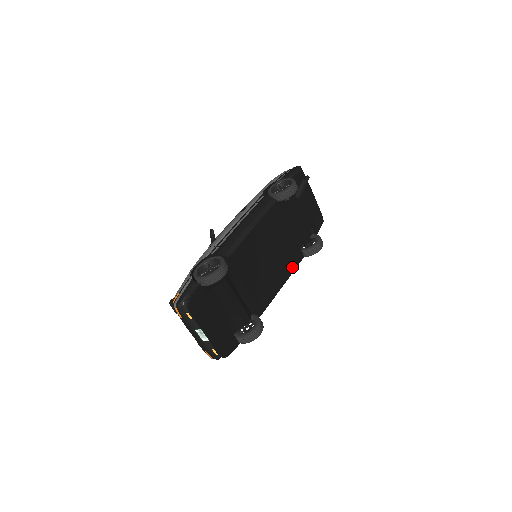
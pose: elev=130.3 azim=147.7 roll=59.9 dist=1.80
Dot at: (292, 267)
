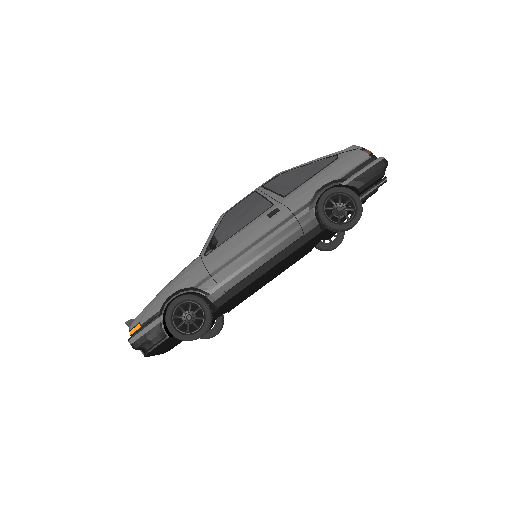
Dot at: occluded
